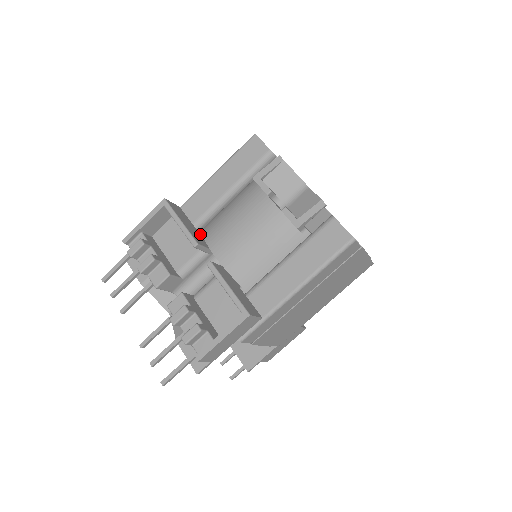
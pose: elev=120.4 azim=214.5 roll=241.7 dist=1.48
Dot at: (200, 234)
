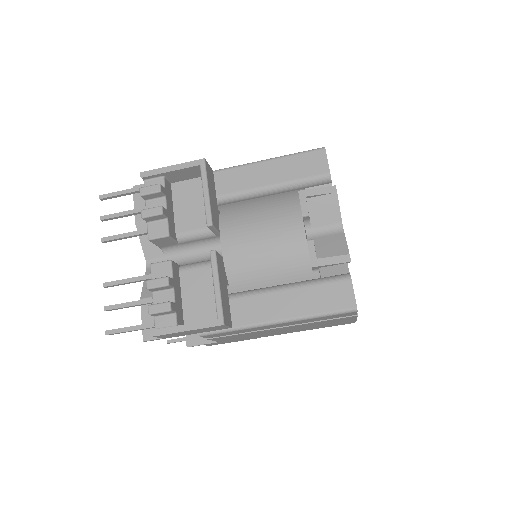
Dot at: (218, 211)
